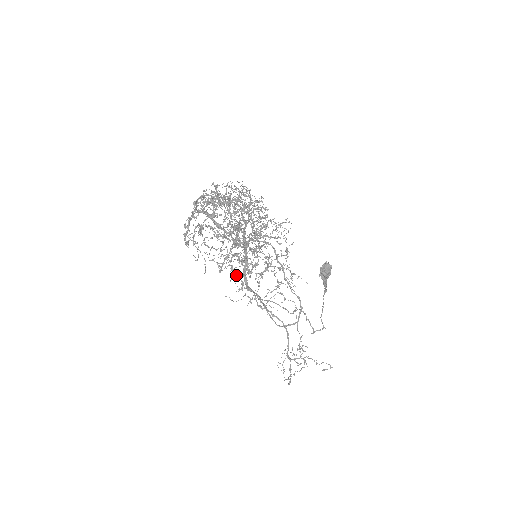
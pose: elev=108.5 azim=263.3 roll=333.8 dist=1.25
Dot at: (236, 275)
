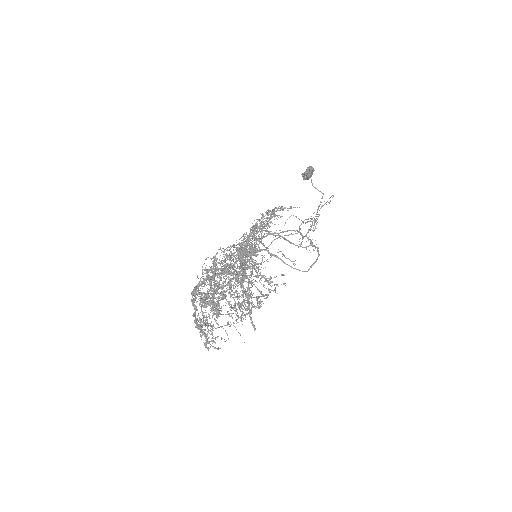
Dot at: occluded
